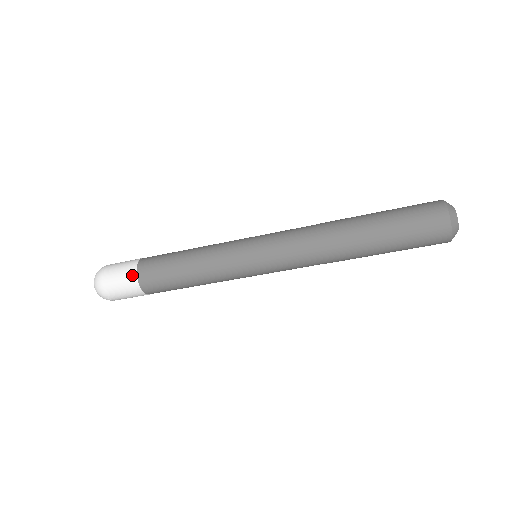
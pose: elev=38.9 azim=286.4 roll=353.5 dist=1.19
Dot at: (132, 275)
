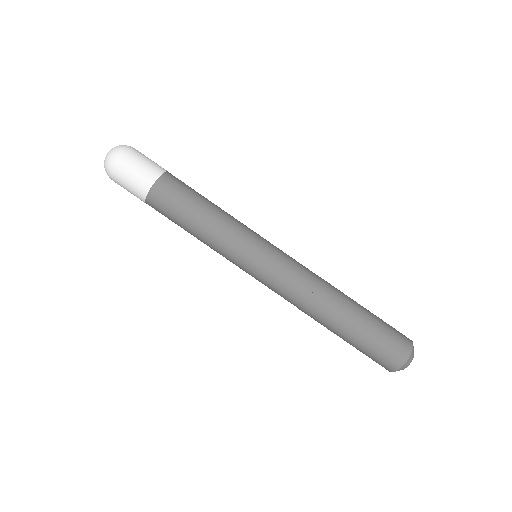
Dot at: (159, 170)
